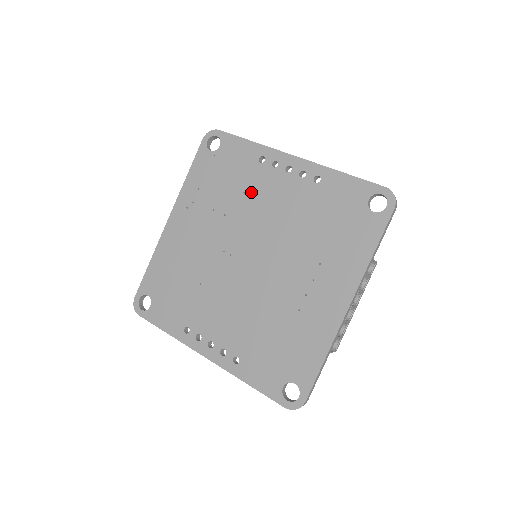
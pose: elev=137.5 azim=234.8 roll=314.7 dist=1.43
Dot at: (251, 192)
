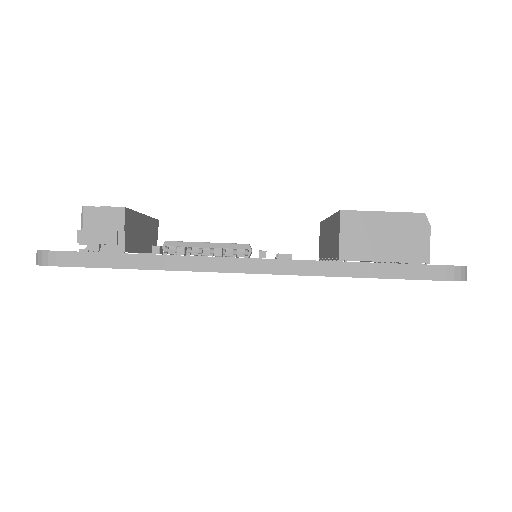
Dot at: occluded
